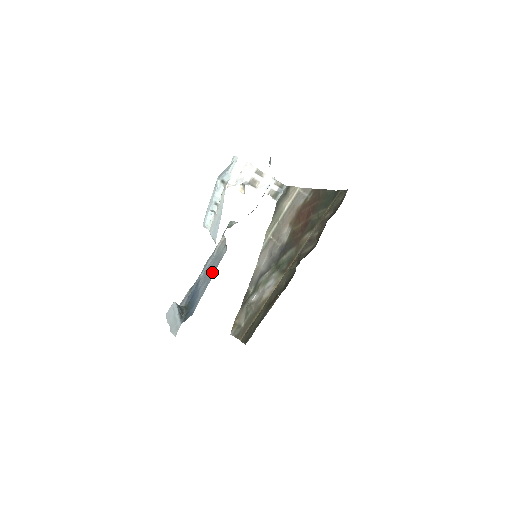
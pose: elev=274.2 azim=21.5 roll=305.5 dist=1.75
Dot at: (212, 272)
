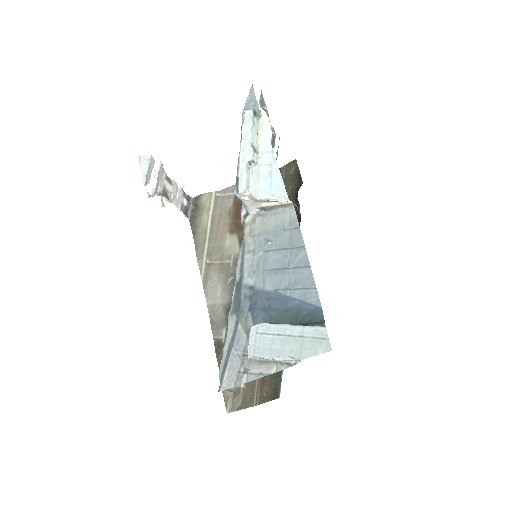
Dot at: (290, 250)
